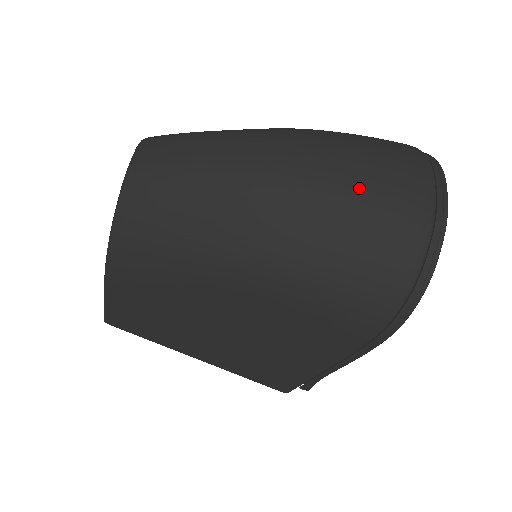
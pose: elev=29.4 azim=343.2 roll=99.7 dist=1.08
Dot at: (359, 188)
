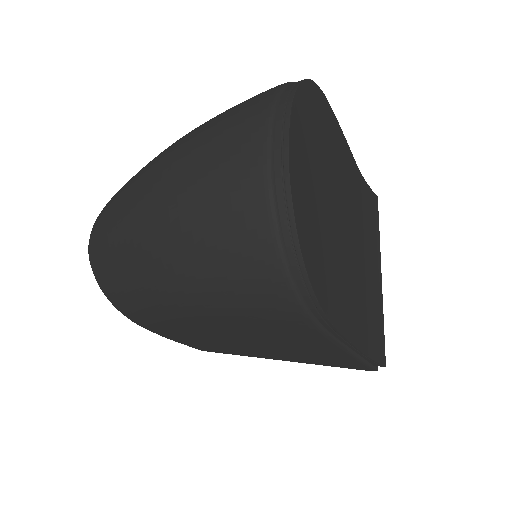
Dot at: (193, 189)
